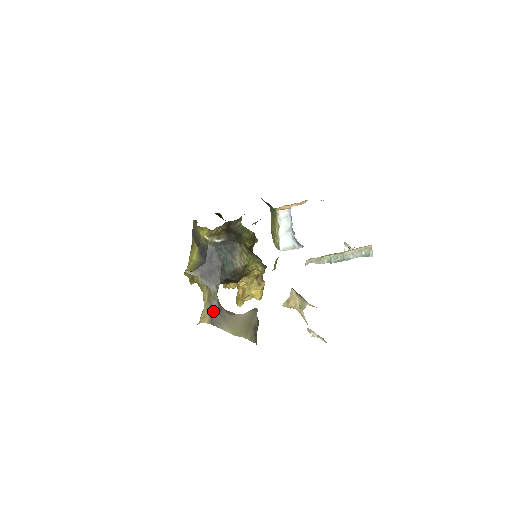
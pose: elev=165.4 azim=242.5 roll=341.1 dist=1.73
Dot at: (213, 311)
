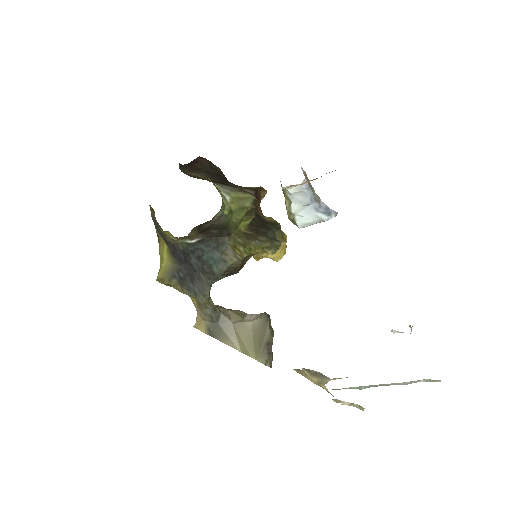
Dot at: (209, 319)
